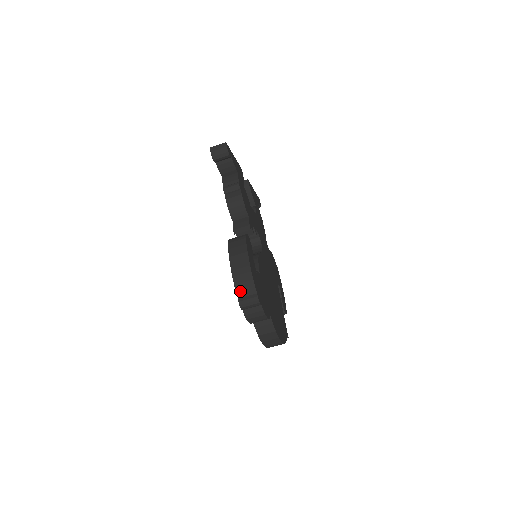
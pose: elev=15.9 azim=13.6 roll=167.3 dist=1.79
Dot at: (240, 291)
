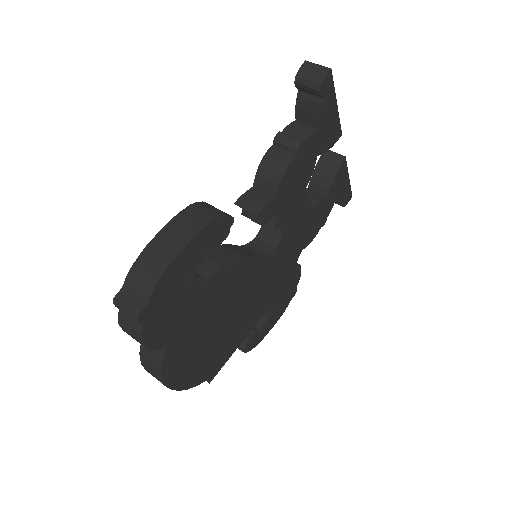
Dot at: (131, 281)
